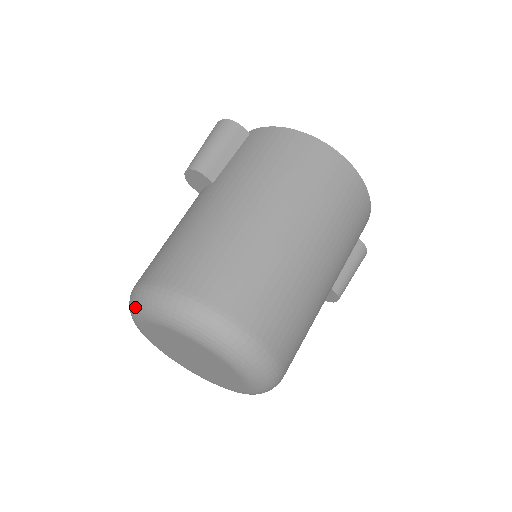
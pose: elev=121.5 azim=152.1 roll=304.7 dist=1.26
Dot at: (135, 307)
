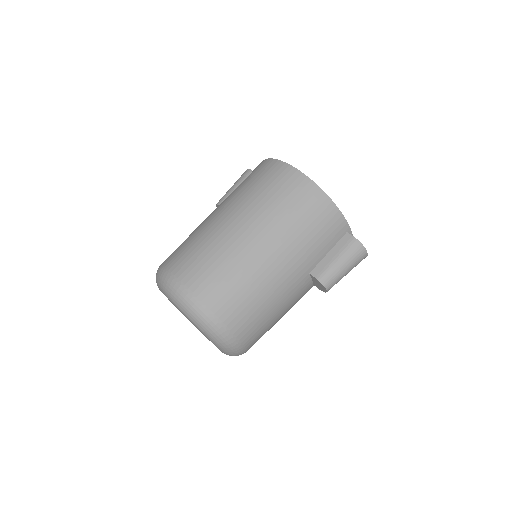
Dot at: occluded
